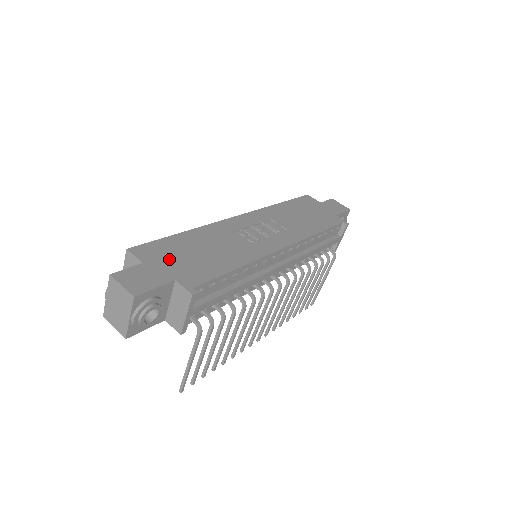
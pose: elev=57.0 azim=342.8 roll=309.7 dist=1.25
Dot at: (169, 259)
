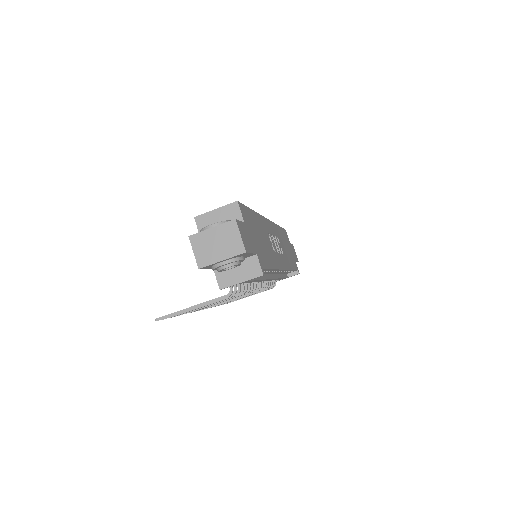
Dot at: (252, 231)
